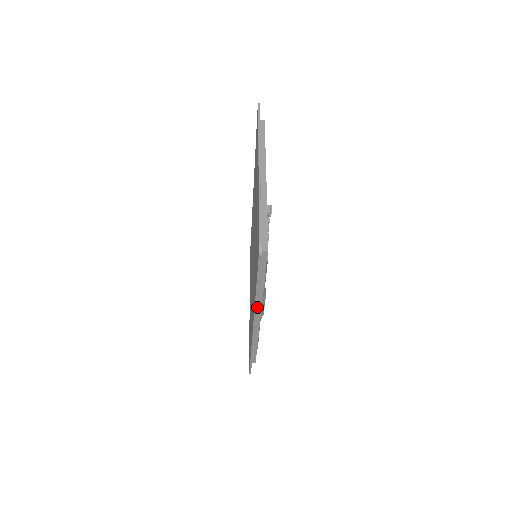
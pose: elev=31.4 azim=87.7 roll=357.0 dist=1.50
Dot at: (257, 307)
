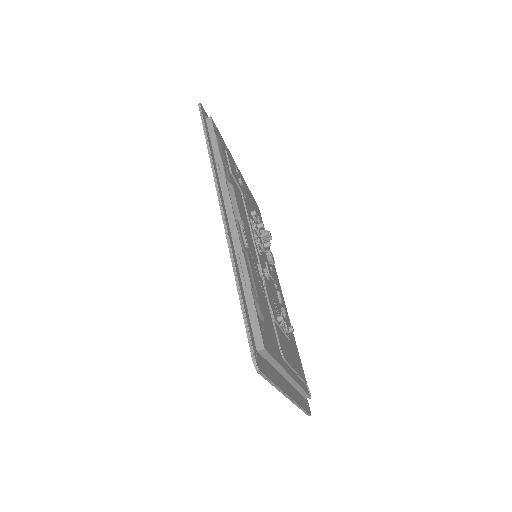
Dot at: (223, 190)
